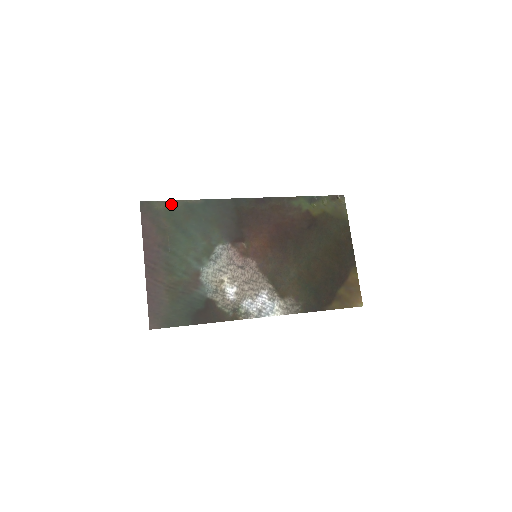
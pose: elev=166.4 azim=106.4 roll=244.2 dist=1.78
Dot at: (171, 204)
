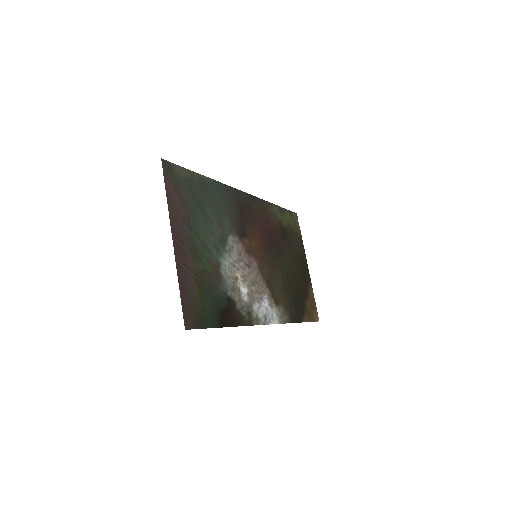
Dot at: (189, 174)
